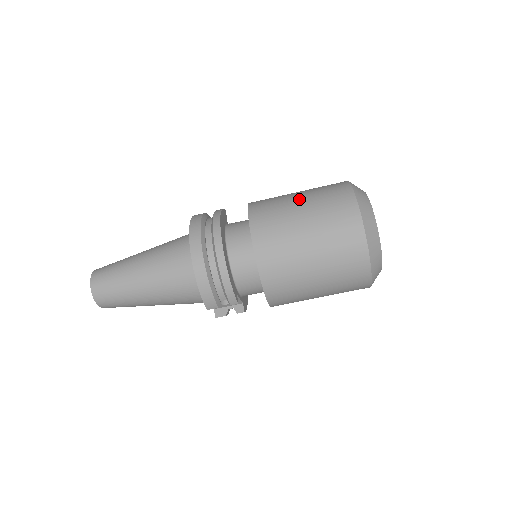
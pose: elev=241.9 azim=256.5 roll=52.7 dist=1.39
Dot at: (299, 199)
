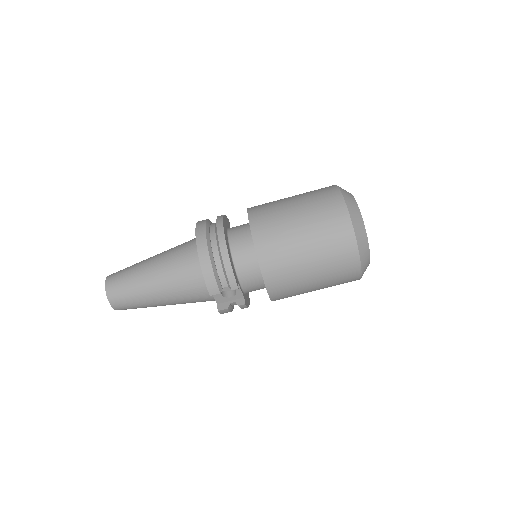
Dot at: (291, 197)
